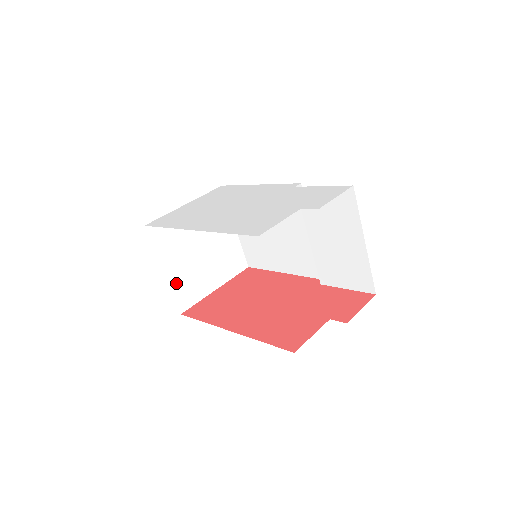
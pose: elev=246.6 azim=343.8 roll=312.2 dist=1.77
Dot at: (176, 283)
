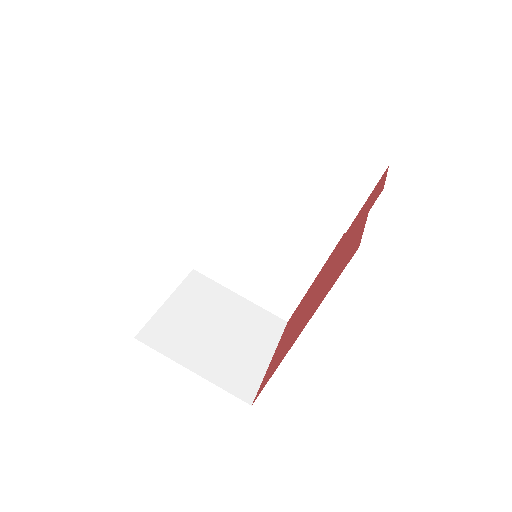
Dot at: (217, 376)
